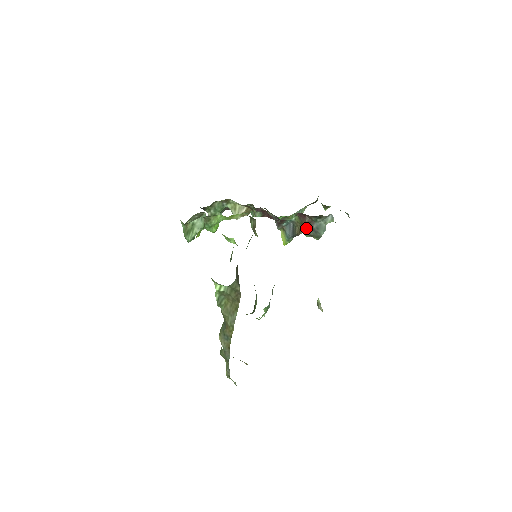
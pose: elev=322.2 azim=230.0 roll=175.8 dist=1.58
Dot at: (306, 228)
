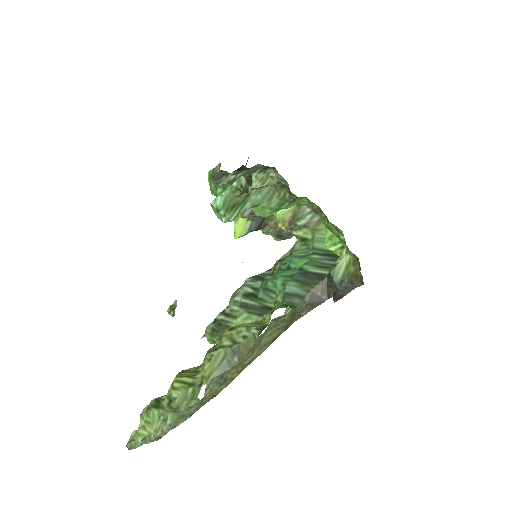
Dot at: occluded
